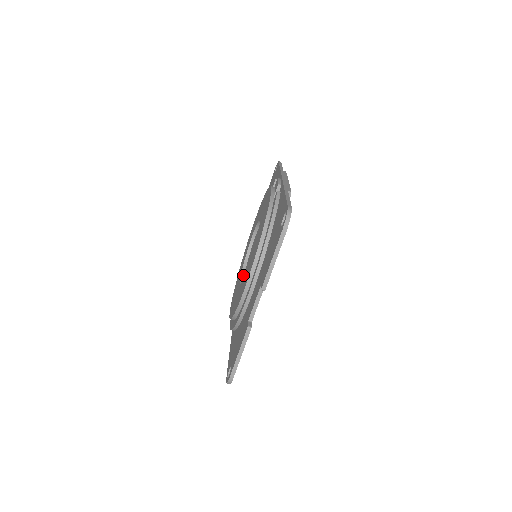
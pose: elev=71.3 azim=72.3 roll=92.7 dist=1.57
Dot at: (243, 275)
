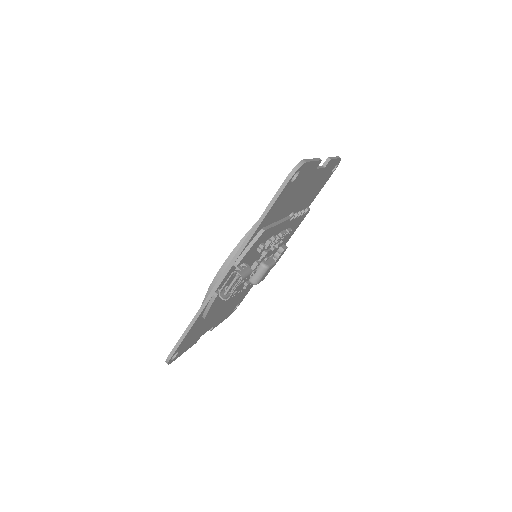
Dot at: occluded
